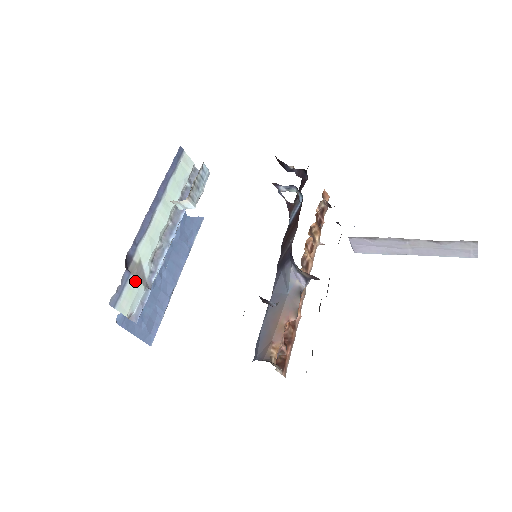
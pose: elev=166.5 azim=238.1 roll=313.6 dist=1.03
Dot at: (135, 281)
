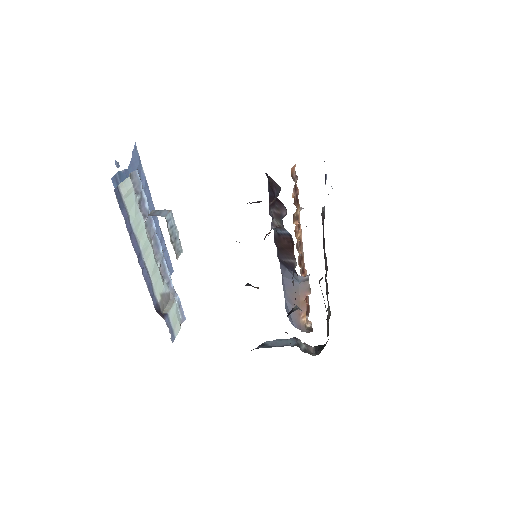
Dot at: (171, 311)
